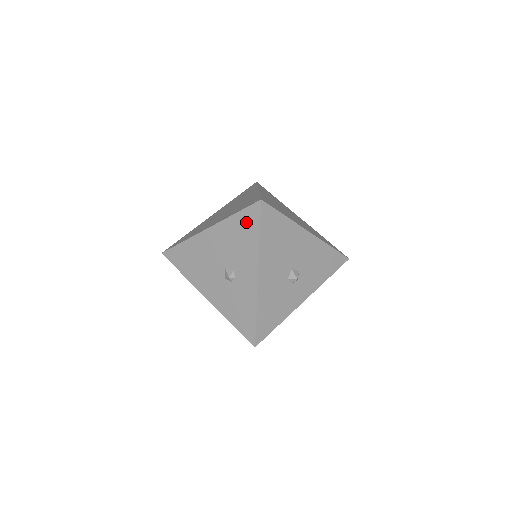
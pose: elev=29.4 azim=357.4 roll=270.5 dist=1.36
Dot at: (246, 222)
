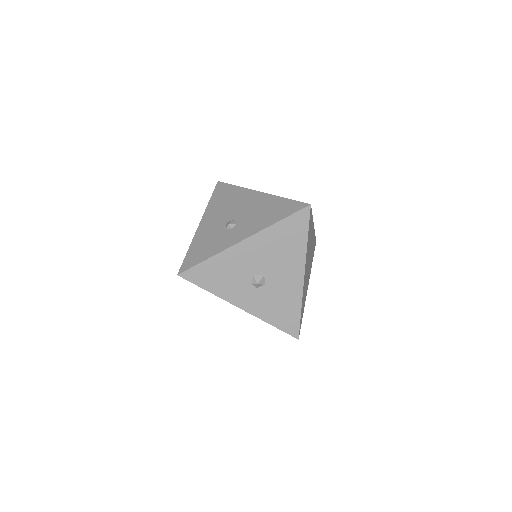
Dot at: (285, 207)
